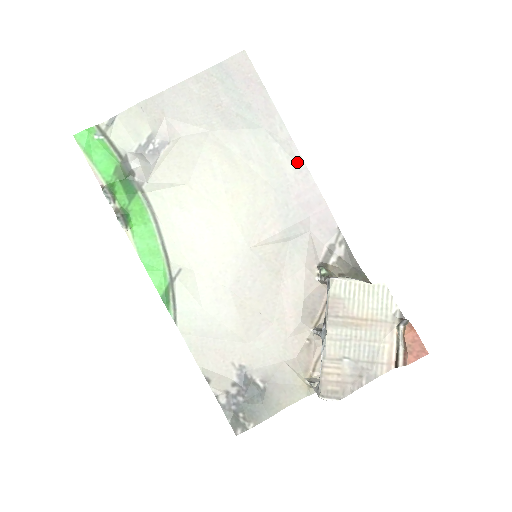
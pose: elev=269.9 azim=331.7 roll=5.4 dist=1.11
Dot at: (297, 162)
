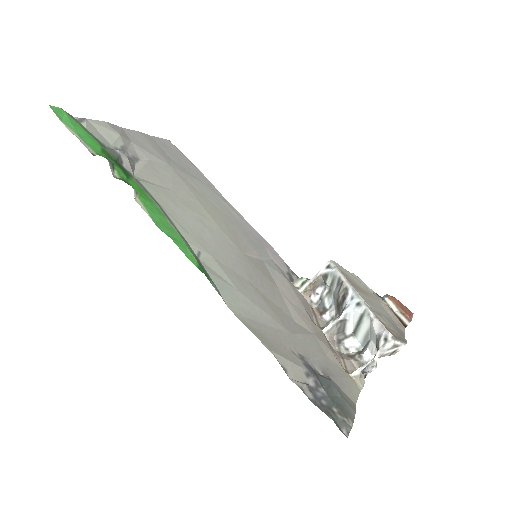
Dot at: (237, 213)
